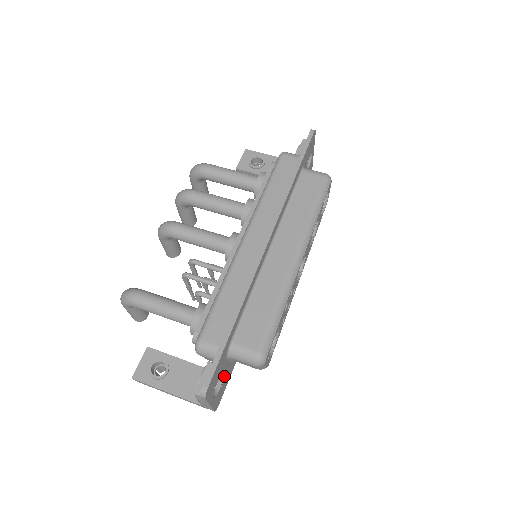
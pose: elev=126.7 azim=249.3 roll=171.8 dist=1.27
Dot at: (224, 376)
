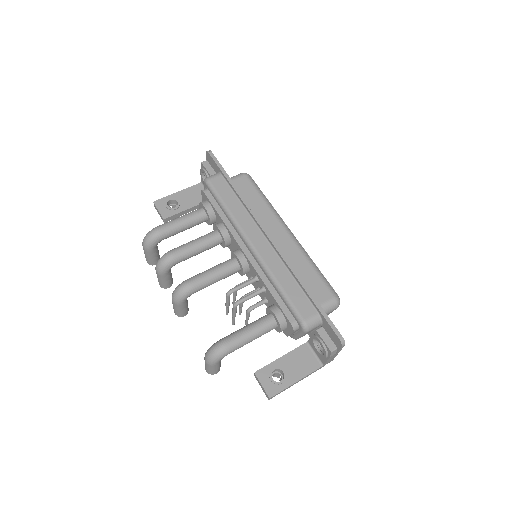
Dot at: occluded
